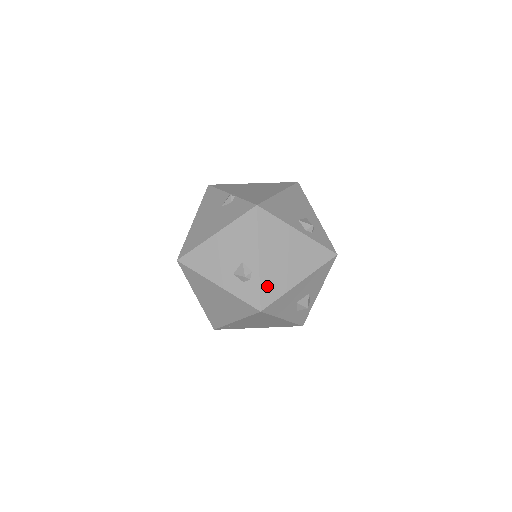
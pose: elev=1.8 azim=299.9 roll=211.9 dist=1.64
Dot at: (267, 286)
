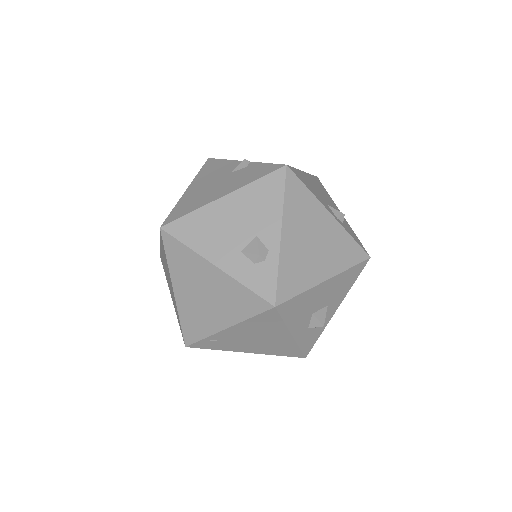
Dot at: (287, 273)
